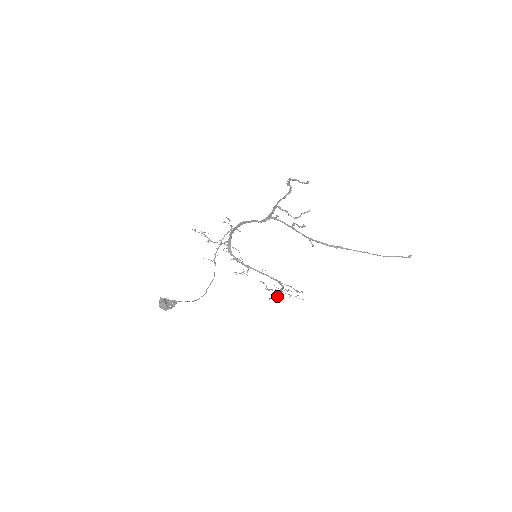
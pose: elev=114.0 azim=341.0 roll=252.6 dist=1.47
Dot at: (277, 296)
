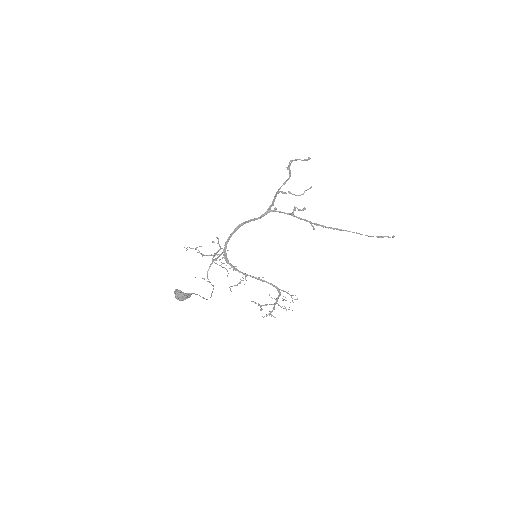
Dot at: (271, 312)
